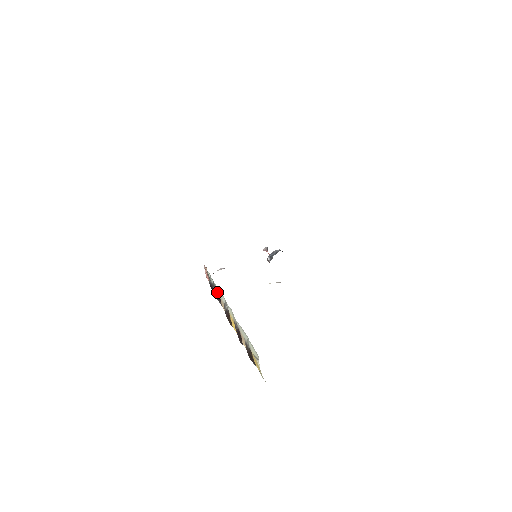
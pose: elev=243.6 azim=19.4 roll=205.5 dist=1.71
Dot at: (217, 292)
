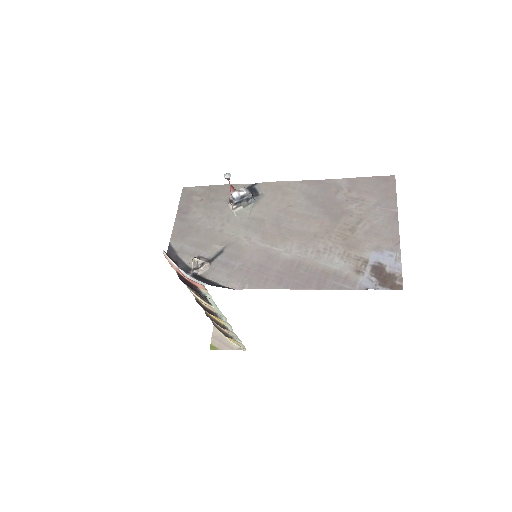
Dot at: (206, 300)
